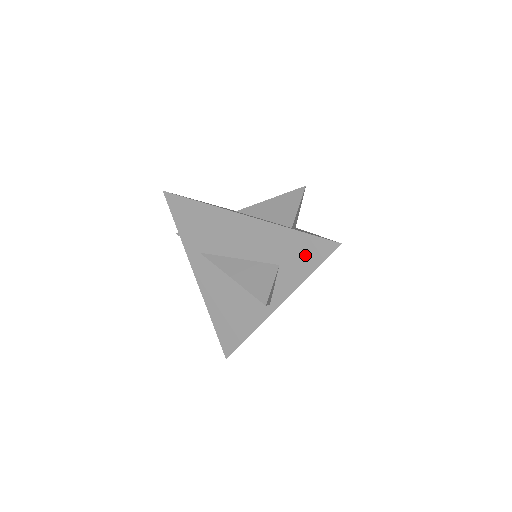
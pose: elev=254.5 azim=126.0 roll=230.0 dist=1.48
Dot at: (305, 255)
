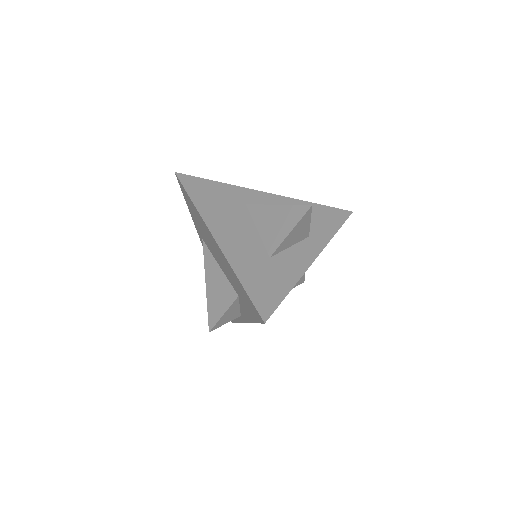
Dot at: (249, 306)
